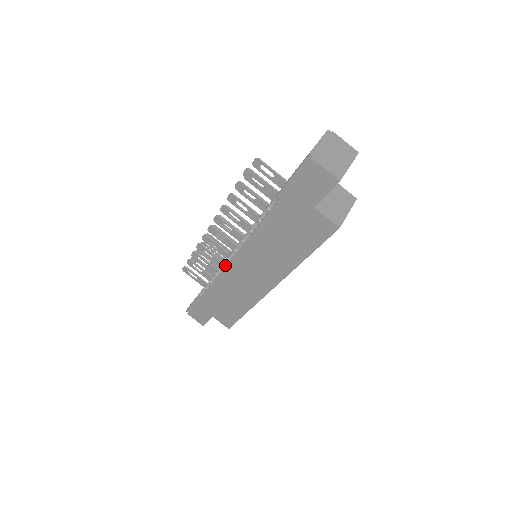
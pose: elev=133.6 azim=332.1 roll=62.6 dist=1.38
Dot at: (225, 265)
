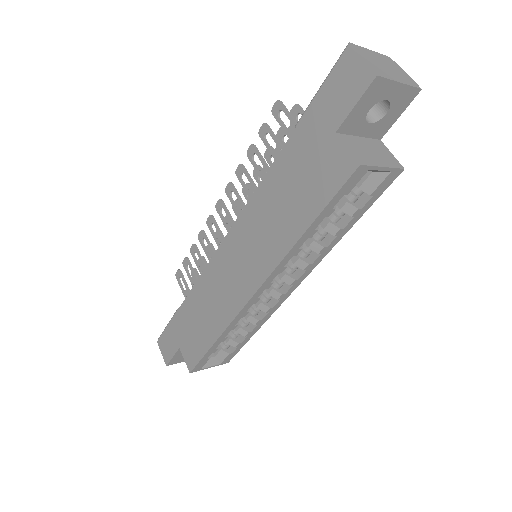
Dot at: occluded
